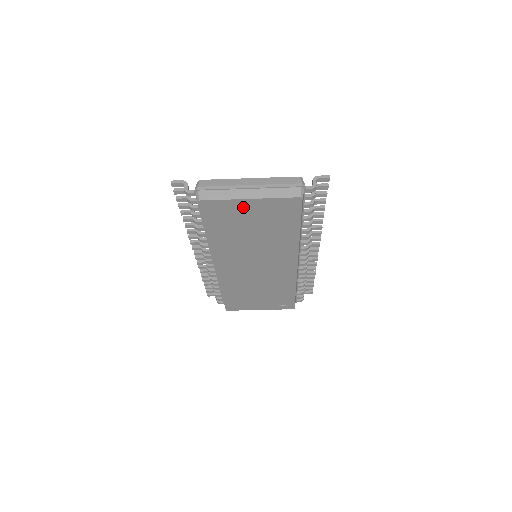
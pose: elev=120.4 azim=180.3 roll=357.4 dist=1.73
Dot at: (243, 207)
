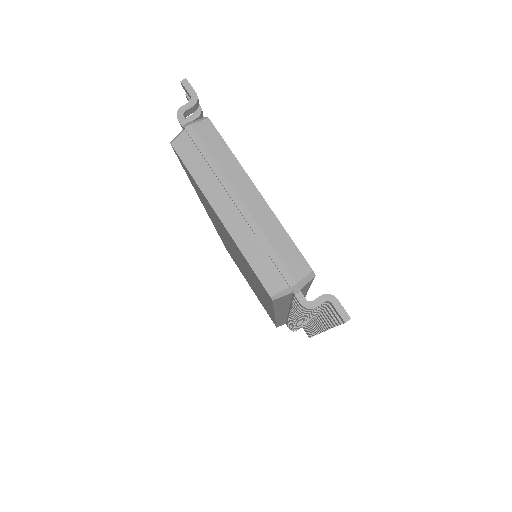
Dot at: occluded
